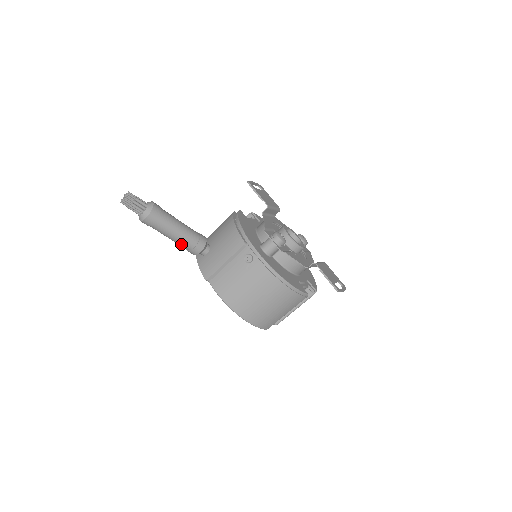
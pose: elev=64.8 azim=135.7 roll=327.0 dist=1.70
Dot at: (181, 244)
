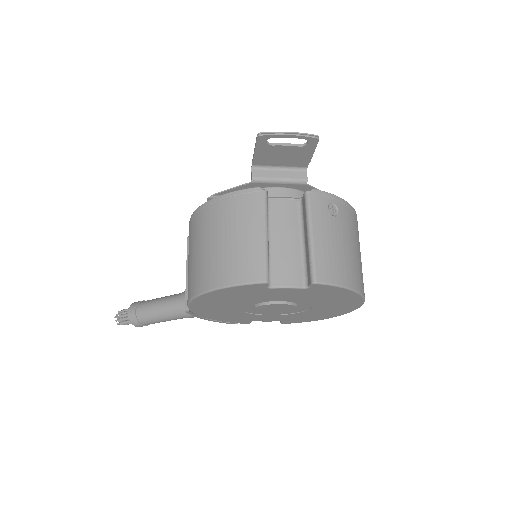
Dot at: (169, 312)
